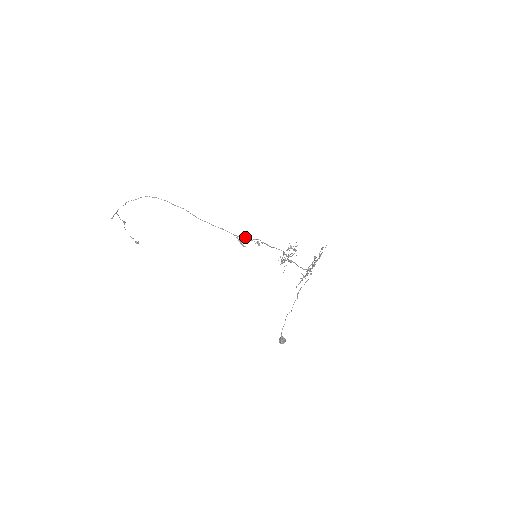
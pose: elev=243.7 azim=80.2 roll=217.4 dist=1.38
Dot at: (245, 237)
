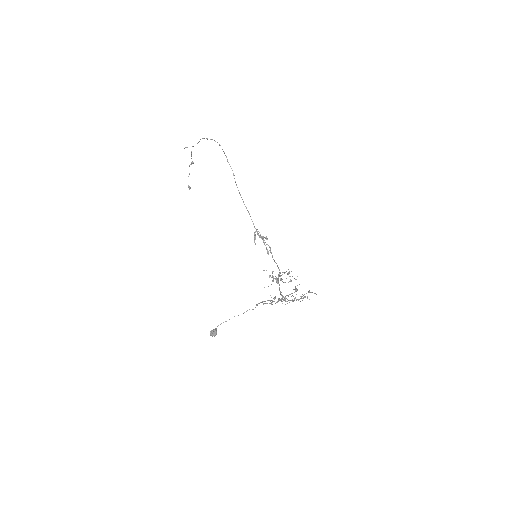
Dot at: (262, 238)
